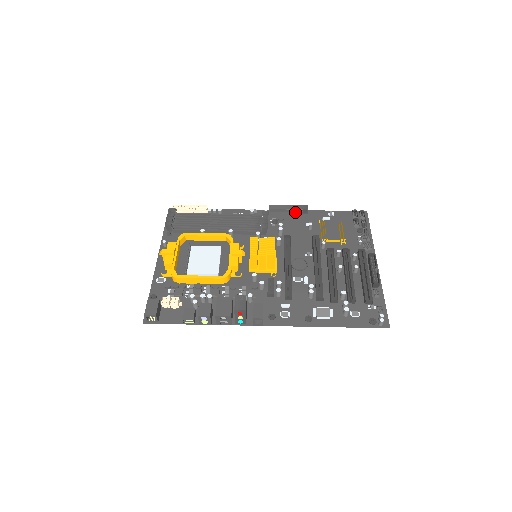
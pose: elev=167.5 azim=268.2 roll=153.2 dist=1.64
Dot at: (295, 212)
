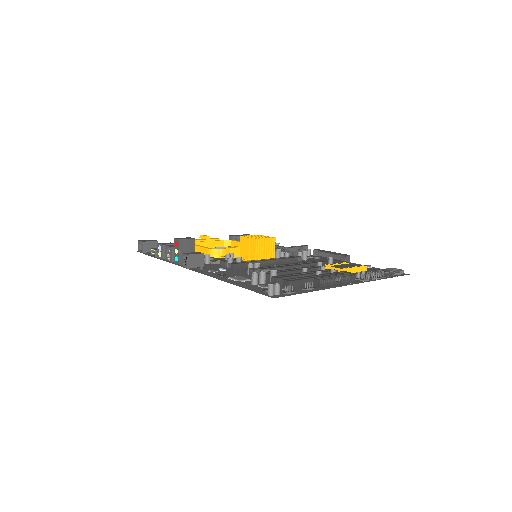
Dot at: (335, 259)
